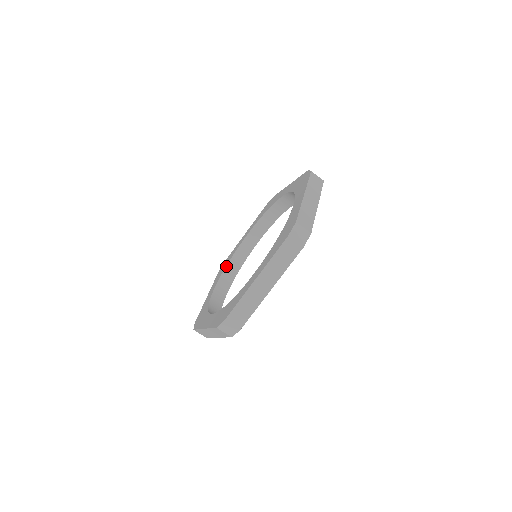
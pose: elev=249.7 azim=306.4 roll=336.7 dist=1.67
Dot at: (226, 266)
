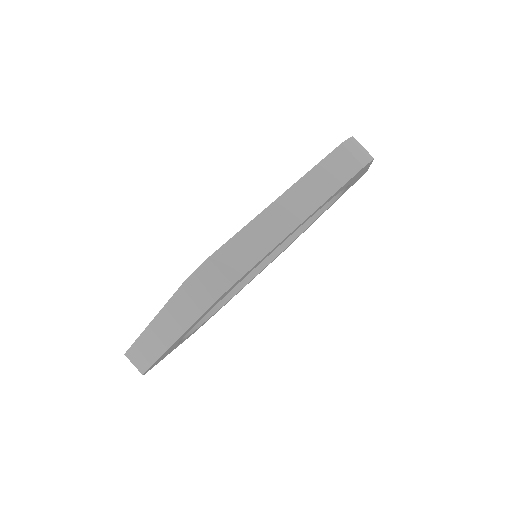
Dot at: occluded
